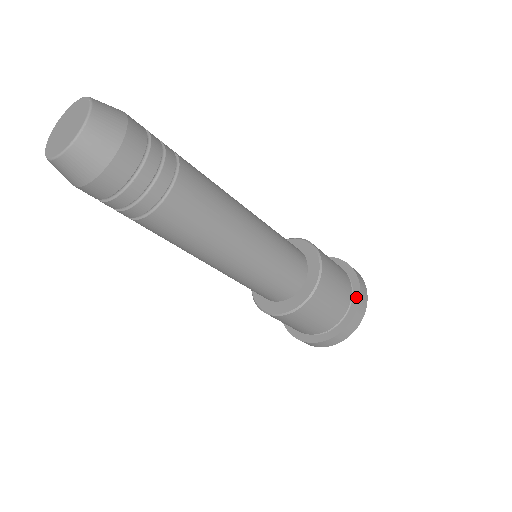
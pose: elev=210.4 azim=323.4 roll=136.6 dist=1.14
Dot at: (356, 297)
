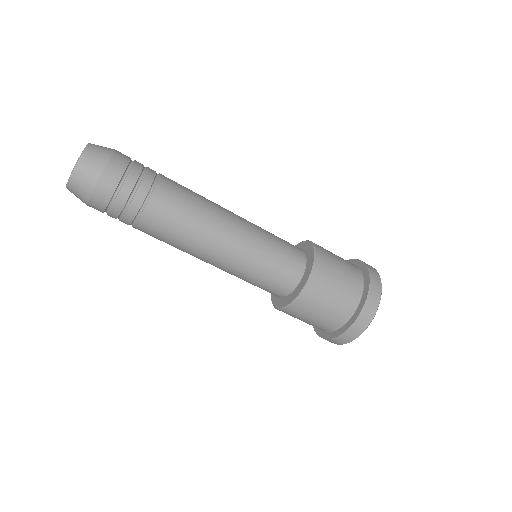
Dot at: (362, 302)
